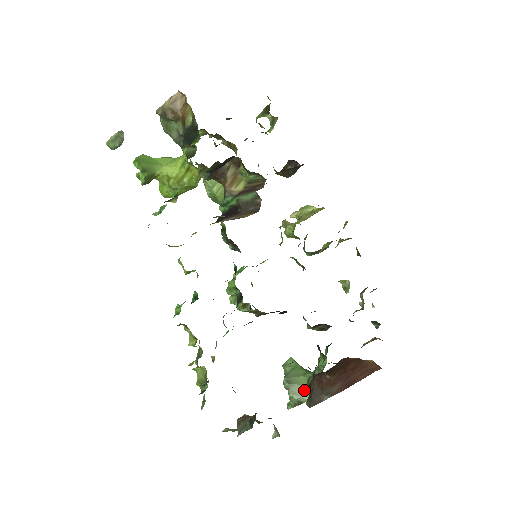
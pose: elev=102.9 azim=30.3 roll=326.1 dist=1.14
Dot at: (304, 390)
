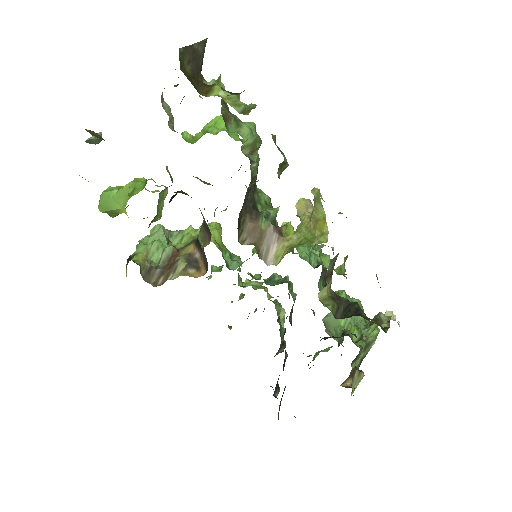
Dot at: occluded
